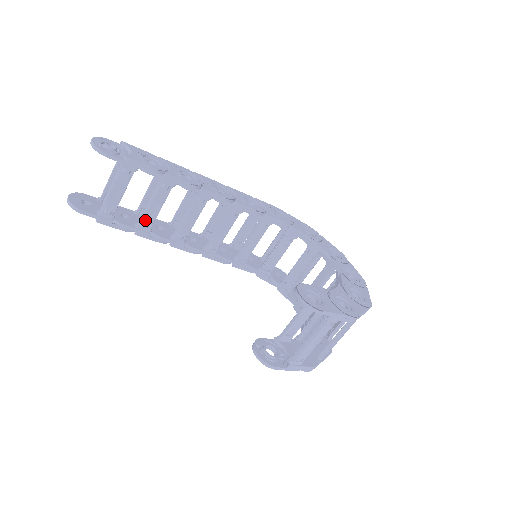
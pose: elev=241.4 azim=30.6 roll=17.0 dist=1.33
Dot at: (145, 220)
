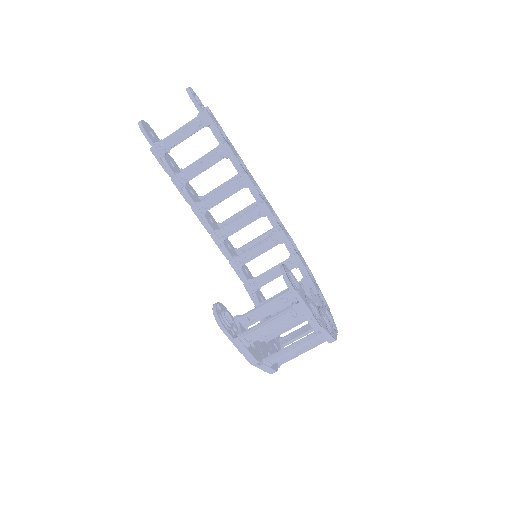
Dot at: (187, 172)
